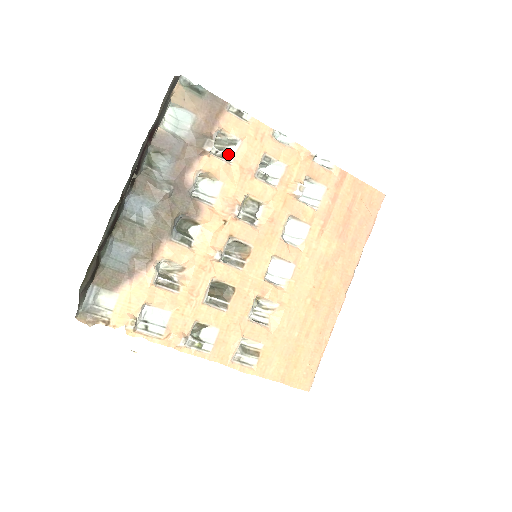
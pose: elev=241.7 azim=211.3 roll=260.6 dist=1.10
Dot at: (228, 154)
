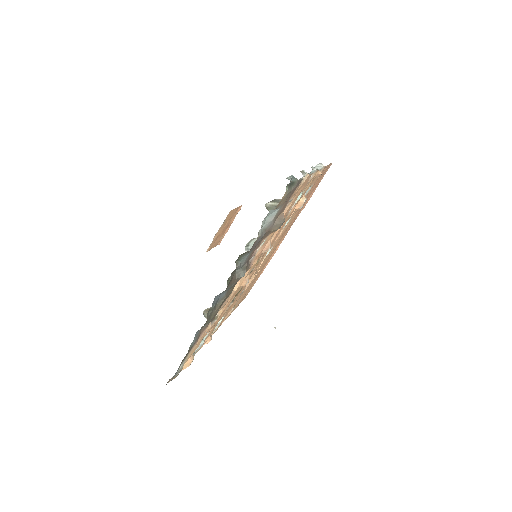
Dot at: occluded
